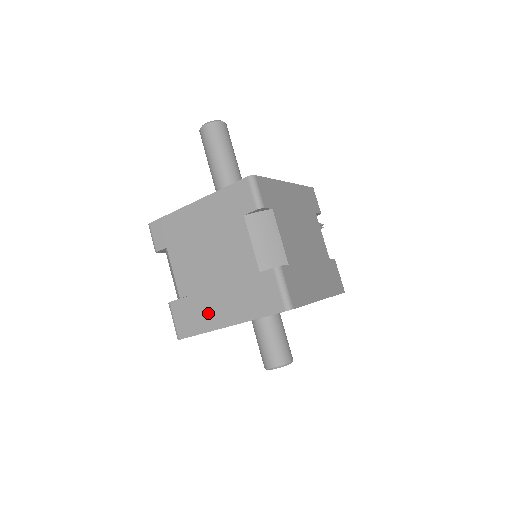
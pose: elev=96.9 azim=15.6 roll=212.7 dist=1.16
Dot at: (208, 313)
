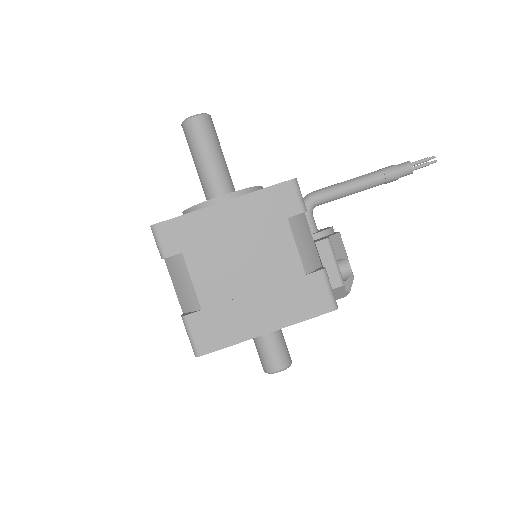
Dot at: occluded
